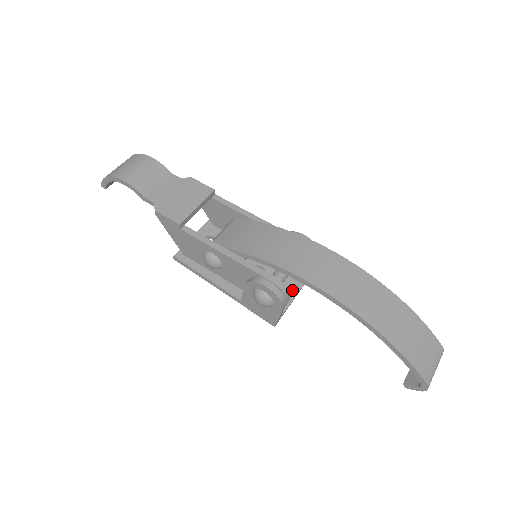
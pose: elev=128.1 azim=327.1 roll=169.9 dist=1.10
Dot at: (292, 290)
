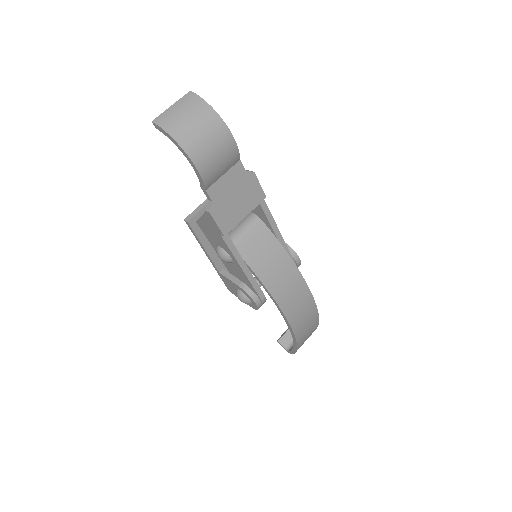
Dot at: occluded
